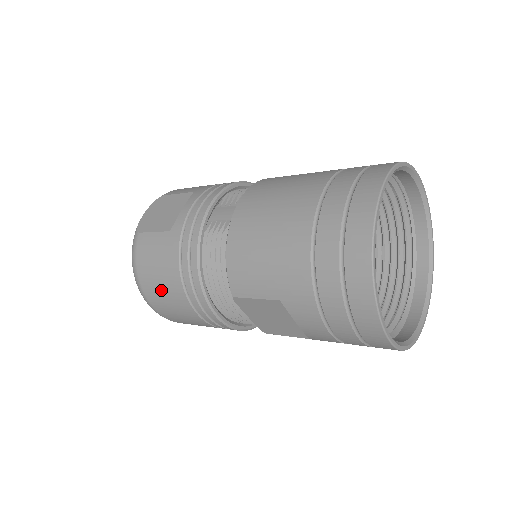
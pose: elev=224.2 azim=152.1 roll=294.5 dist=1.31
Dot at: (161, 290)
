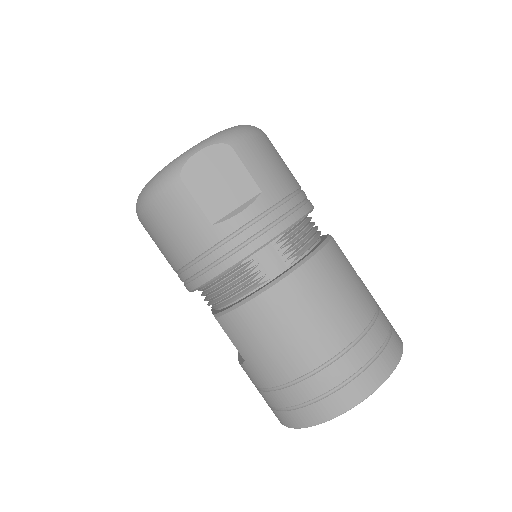
Dot at: (161, 239)
